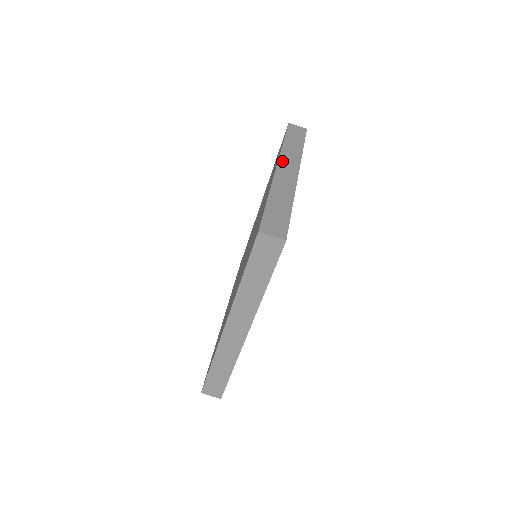
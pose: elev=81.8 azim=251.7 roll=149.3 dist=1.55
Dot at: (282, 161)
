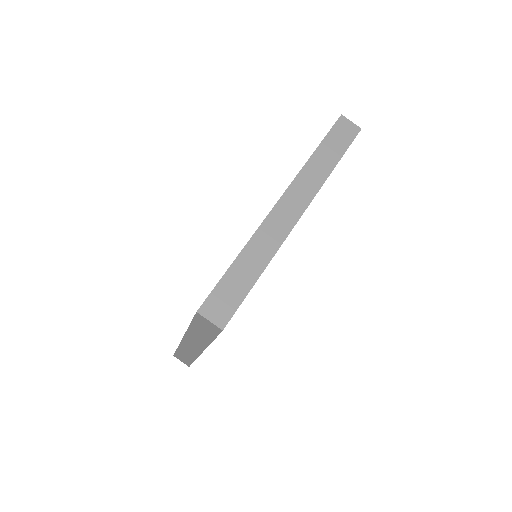
Dot at: occluded
